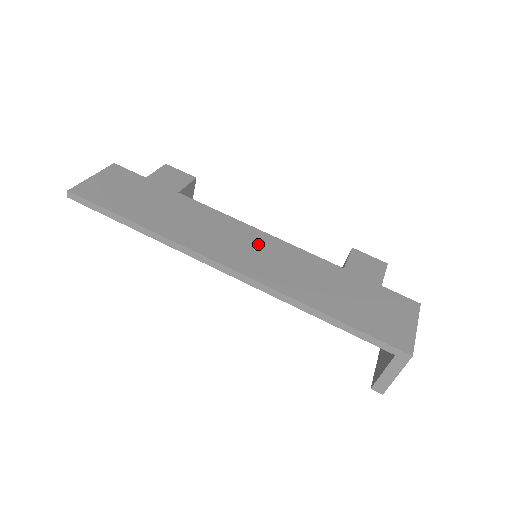
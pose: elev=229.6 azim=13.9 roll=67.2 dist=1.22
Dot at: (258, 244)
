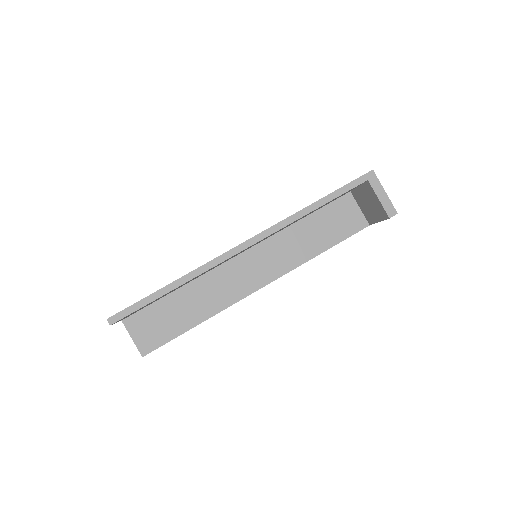
Dot at: occluded
